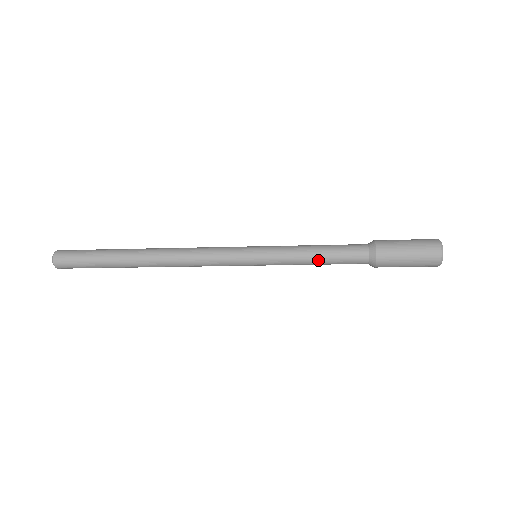
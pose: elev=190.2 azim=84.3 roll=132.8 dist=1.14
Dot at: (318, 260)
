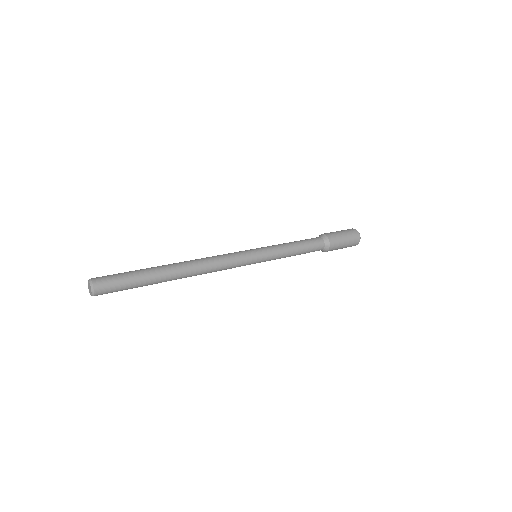
Dot at: (298, 251)
